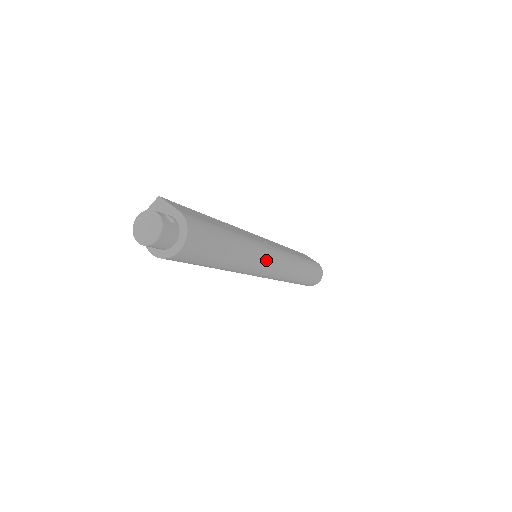
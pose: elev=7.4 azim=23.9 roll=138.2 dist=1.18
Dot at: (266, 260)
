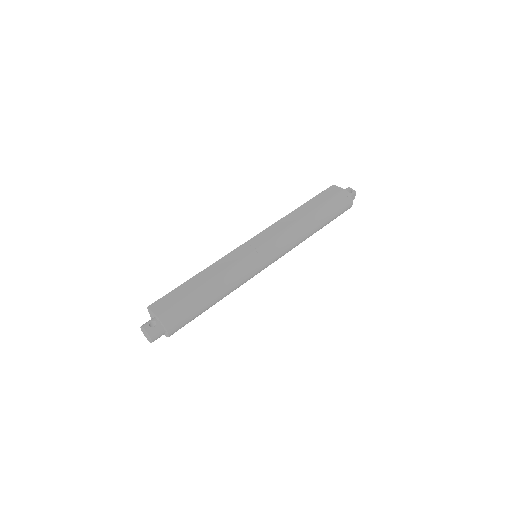
Dot at: (254, 267)
